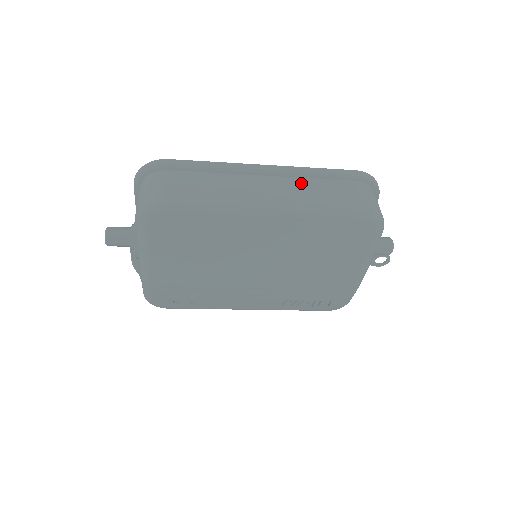
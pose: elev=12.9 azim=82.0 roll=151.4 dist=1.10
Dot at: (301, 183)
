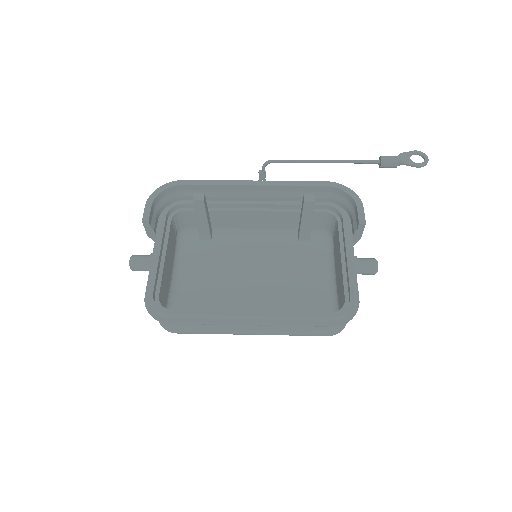
Dot at: (281, 326)
